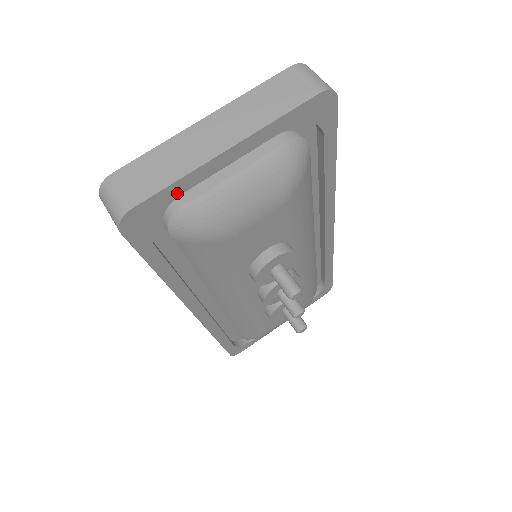
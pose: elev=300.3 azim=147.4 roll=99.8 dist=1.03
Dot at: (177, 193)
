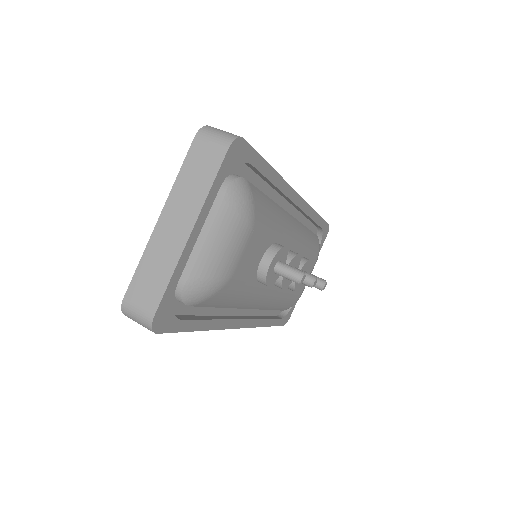
Dot at: (176, 284)
